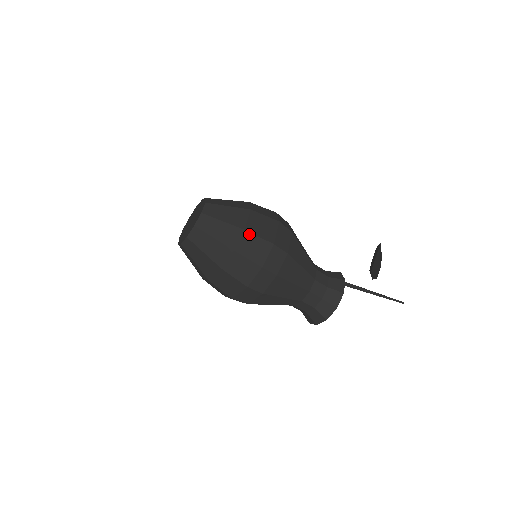
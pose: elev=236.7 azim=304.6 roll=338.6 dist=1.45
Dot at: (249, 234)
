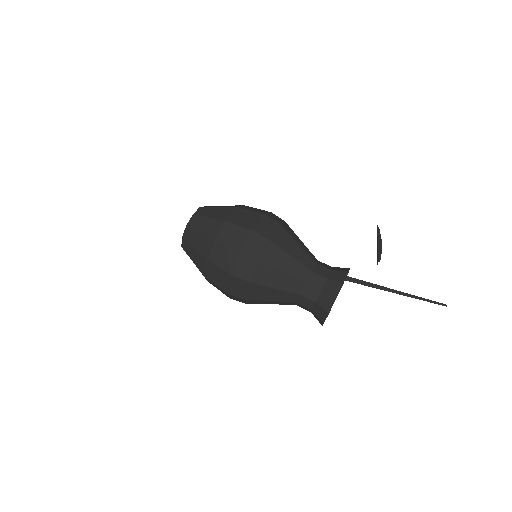
Dot at: (229, 224)
